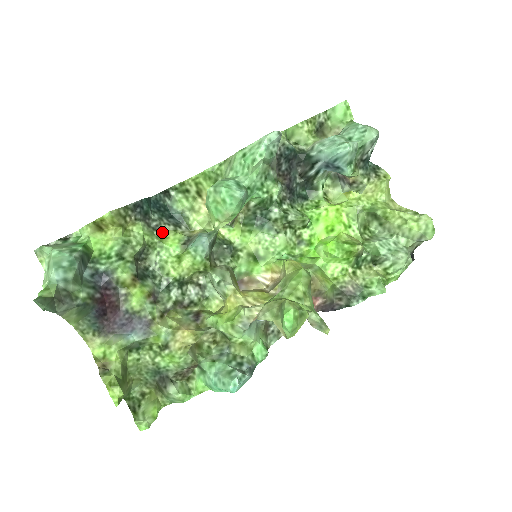
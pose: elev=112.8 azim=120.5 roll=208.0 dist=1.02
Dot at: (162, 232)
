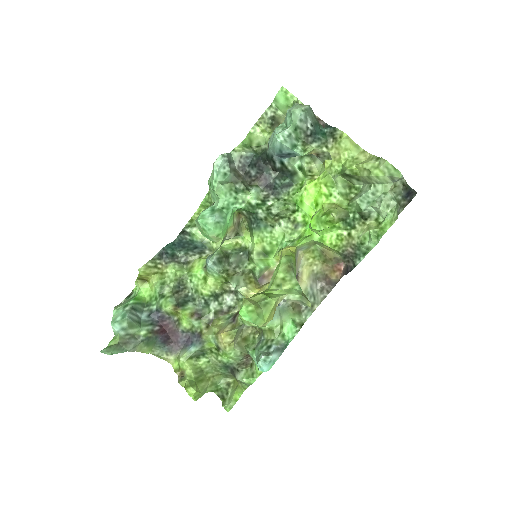
Dot at: (190, 263)
